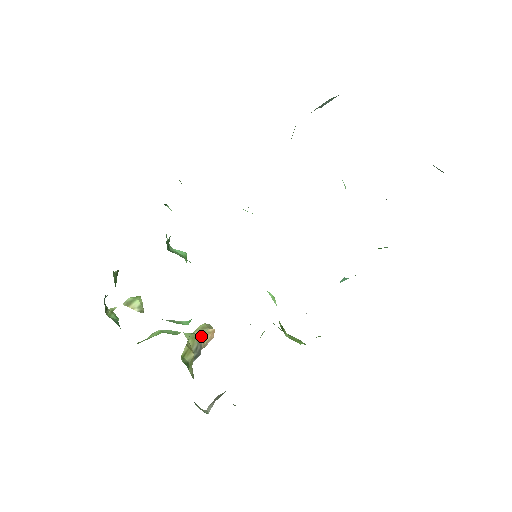
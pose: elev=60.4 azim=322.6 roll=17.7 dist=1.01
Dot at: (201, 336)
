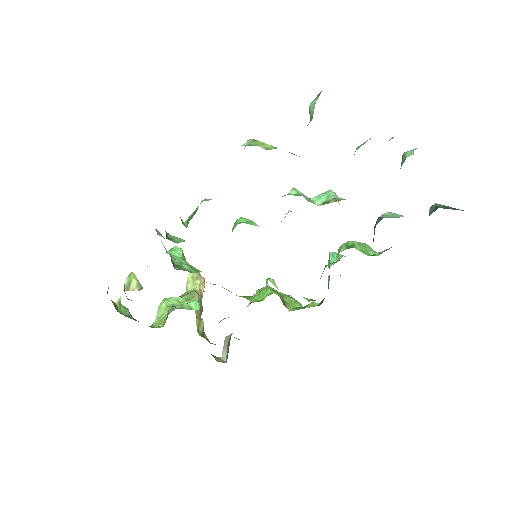
Dot at: (198, 292)
